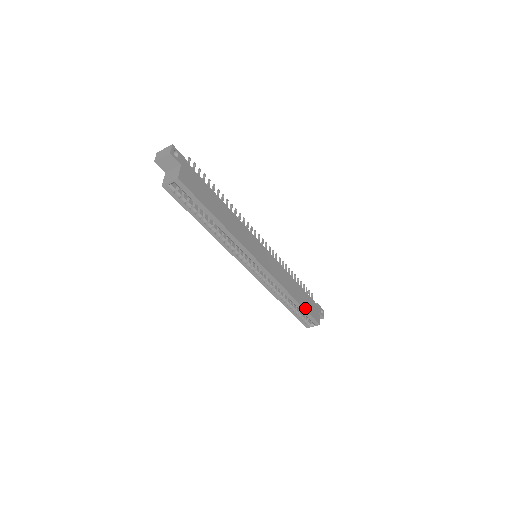
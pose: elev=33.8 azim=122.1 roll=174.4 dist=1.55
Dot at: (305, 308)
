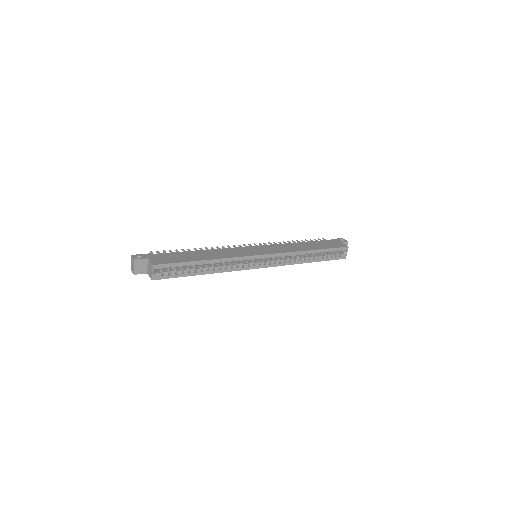
Dot at: (325, 248)
